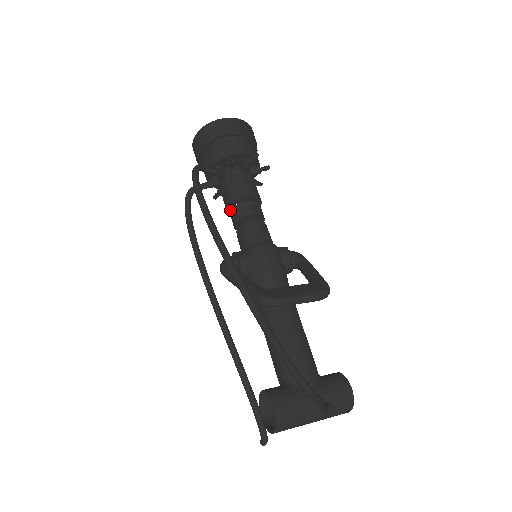
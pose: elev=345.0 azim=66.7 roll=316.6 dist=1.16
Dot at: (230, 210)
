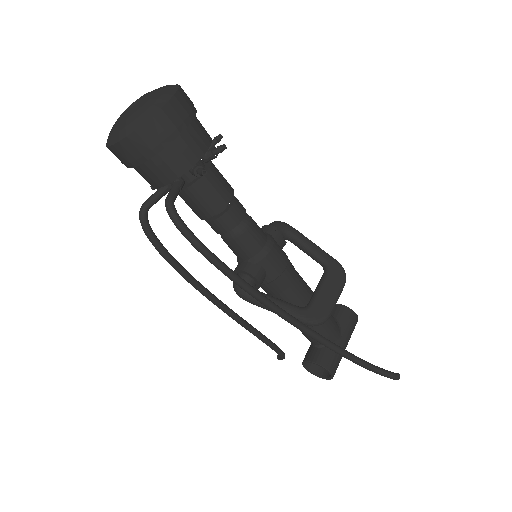
Dot at: occluded
